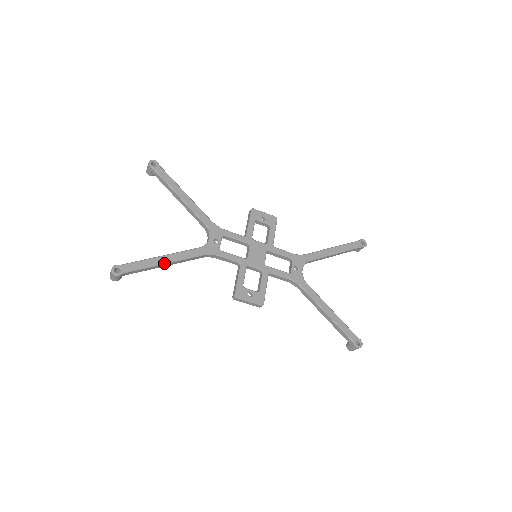
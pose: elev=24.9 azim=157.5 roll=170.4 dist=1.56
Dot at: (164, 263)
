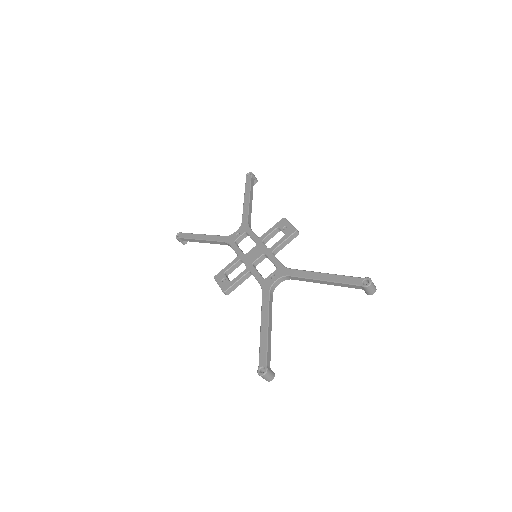
Dot at: (200, 239)
